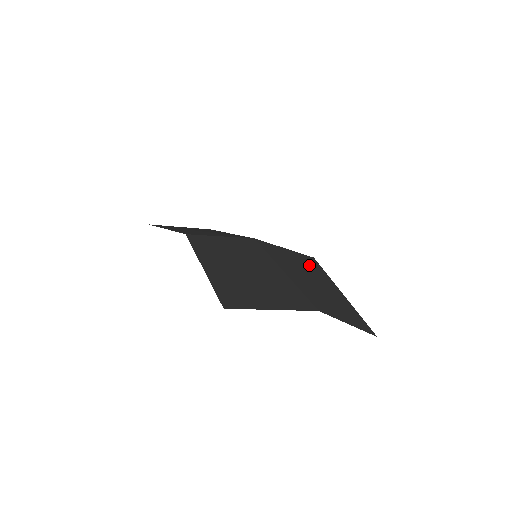
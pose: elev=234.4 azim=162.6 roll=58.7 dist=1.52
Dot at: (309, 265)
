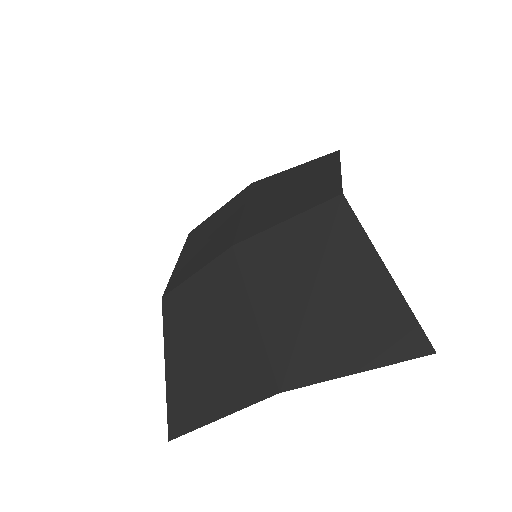
Dot at: (319, 237)
